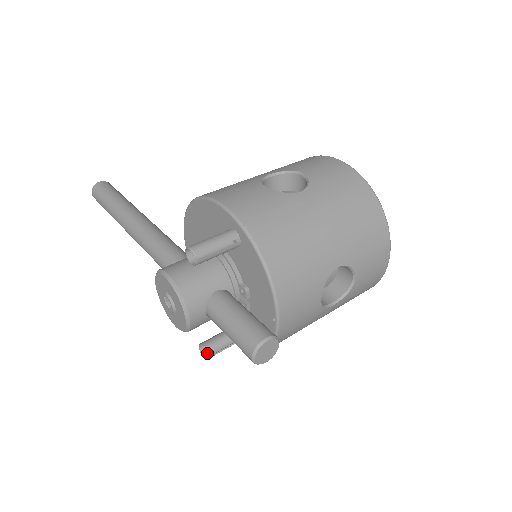
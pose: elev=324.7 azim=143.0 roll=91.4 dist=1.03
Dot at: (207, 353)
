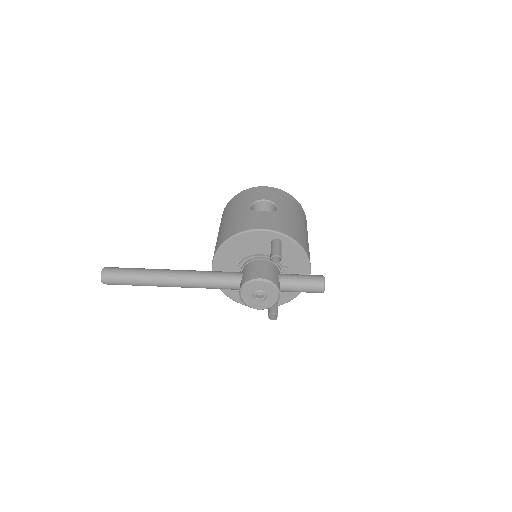
Dot at: (277, 315)
